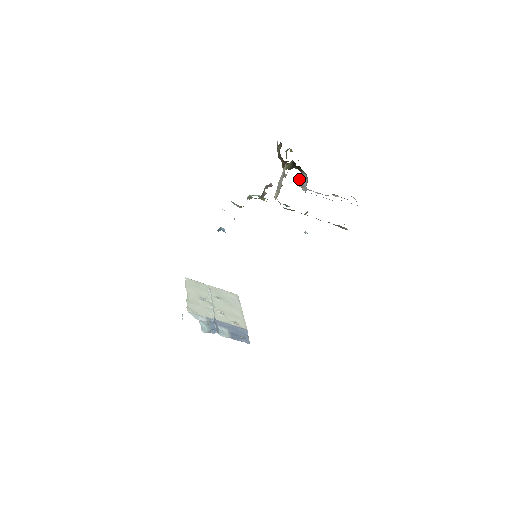
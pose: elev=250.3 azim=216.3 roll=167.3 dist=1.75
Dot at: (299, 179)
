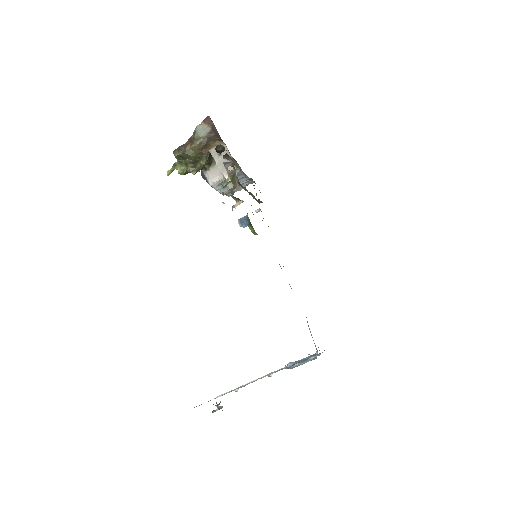
Dot at: (208, 178)
